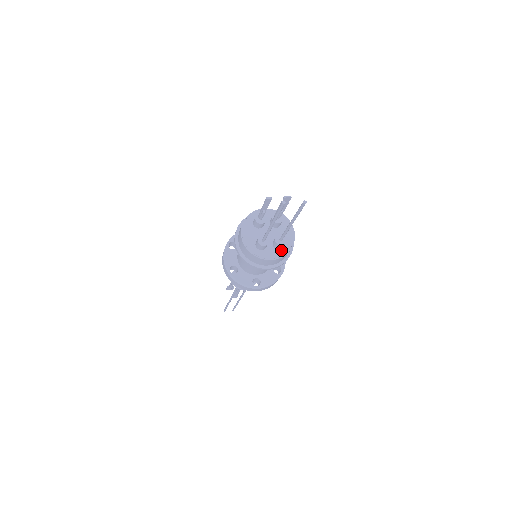
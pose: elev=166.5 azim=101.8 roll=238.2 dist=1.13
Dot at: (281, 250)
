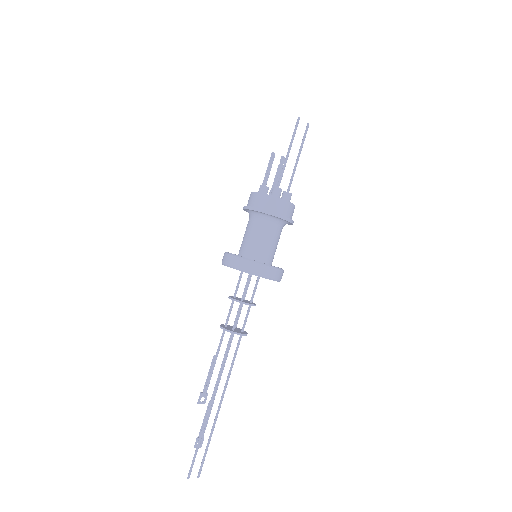
Dot at: occluded
